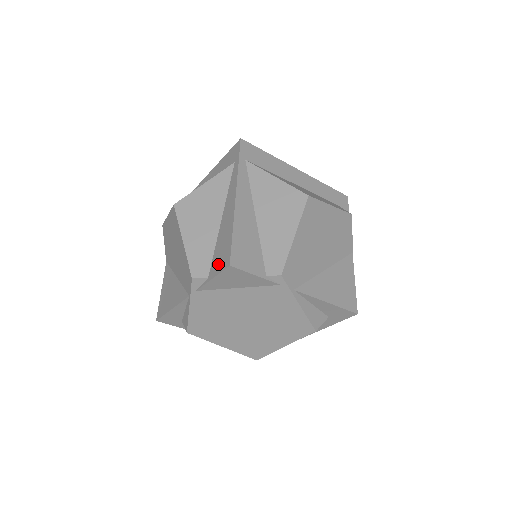
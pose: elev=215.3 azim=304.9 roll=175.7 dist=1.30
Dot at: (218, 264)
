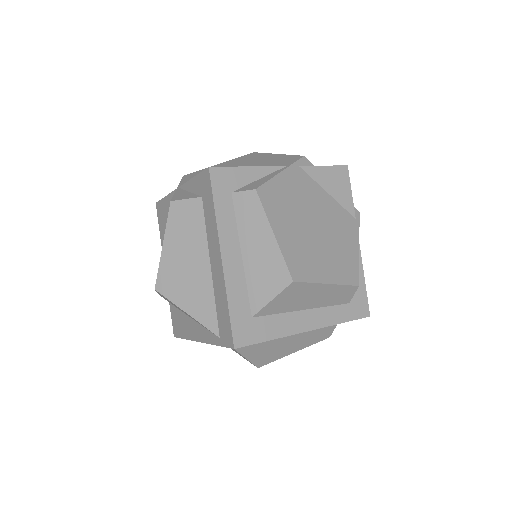
Dot at: occluded
